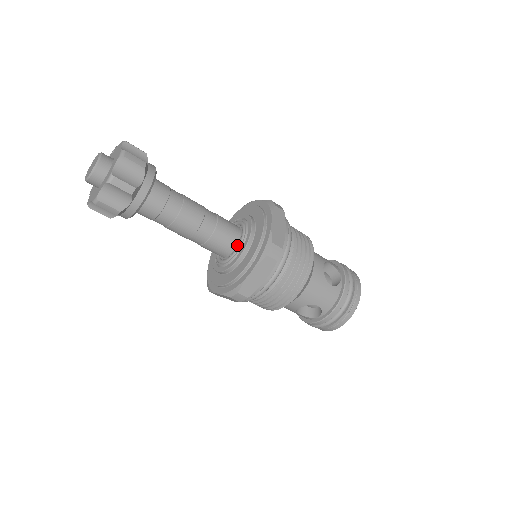
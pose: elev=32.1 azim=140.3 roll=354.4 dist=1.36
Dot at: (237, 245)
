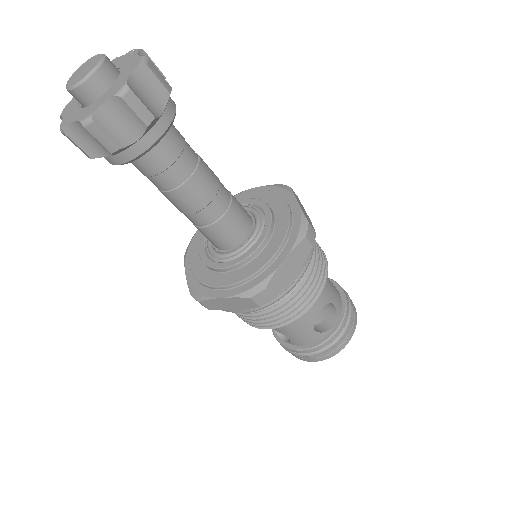
Dot at: (233, 248)
